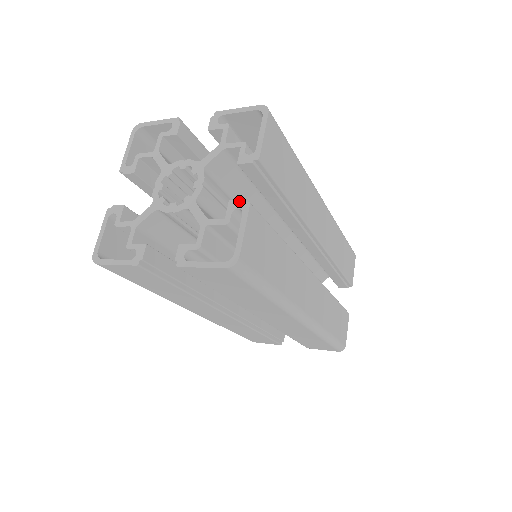
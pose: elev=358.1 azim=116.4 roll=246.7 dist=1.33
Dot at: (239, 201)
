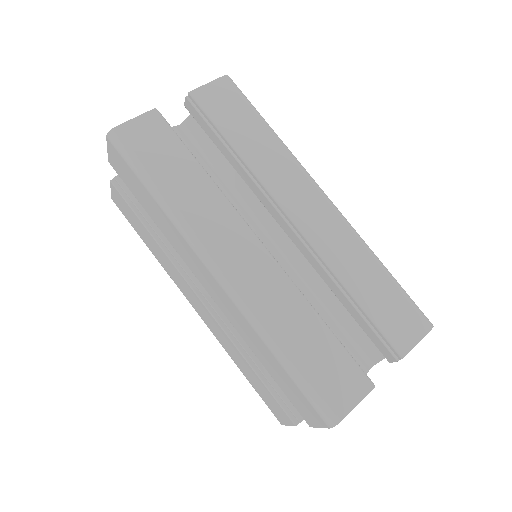
Dot at: occluded
